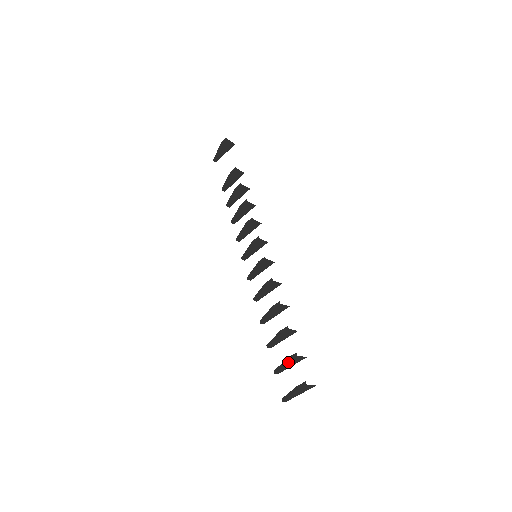
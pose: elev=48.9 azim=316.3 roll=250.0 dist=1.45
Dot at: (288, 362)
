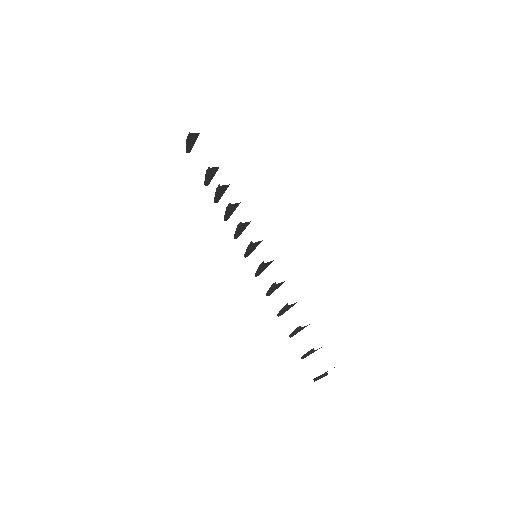
Dot at: (309, 354)
